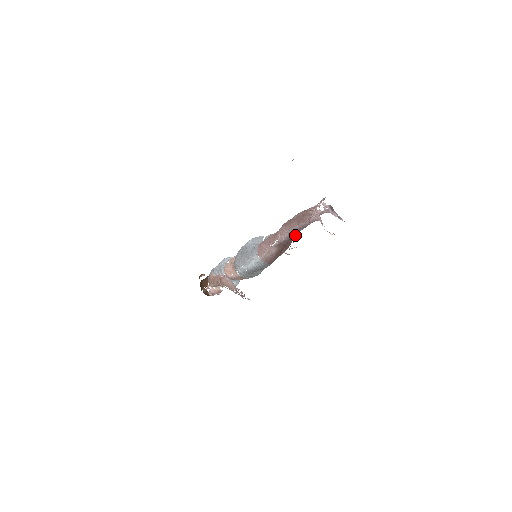
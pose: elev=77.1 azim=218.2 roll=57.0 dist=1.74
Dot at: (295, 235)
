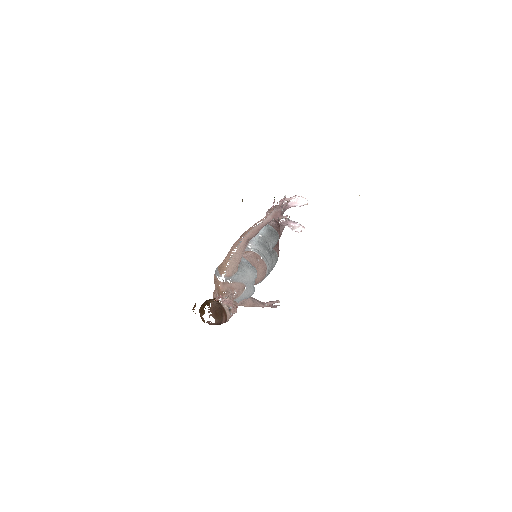
Dot at: (278, 240)
